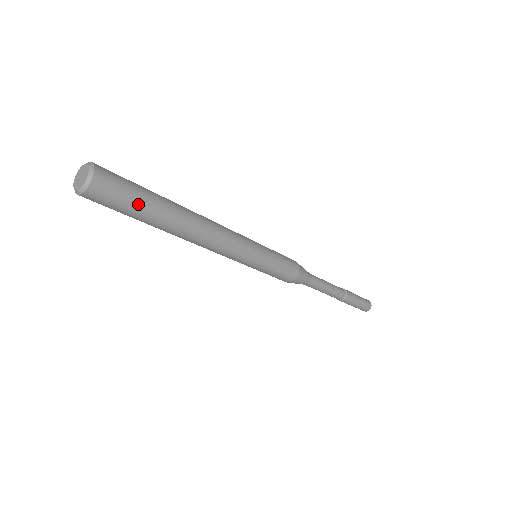
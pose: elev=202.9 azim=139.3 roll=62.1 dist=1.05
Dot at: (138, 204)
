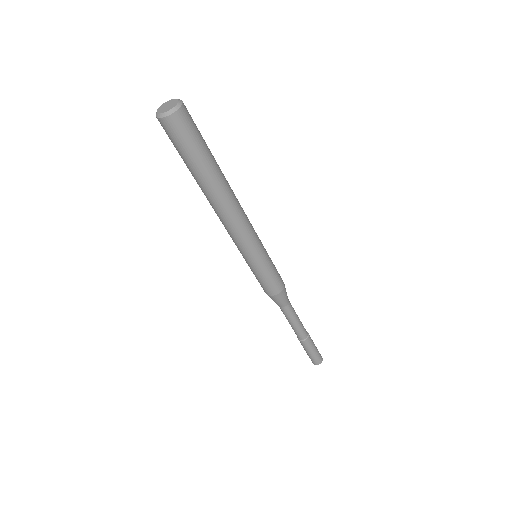
Dot at: (203, 146)
